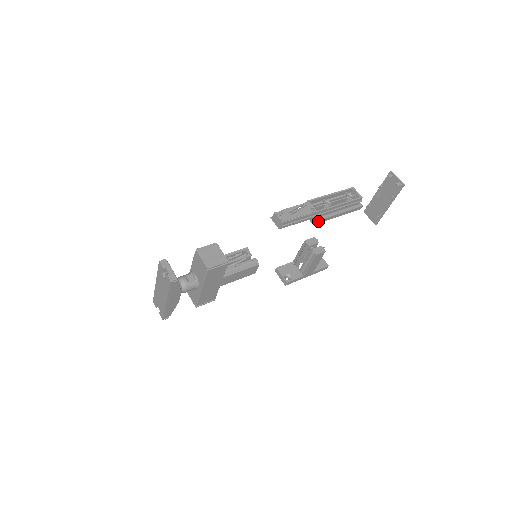
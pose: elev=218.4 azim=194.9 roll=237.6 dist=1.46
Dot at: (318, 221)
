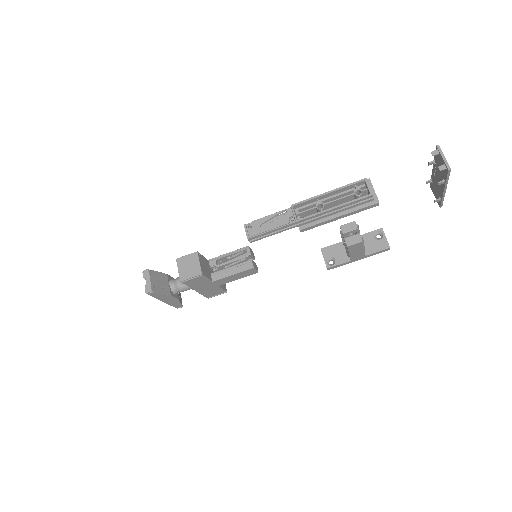
Dot at: (305, 228)
